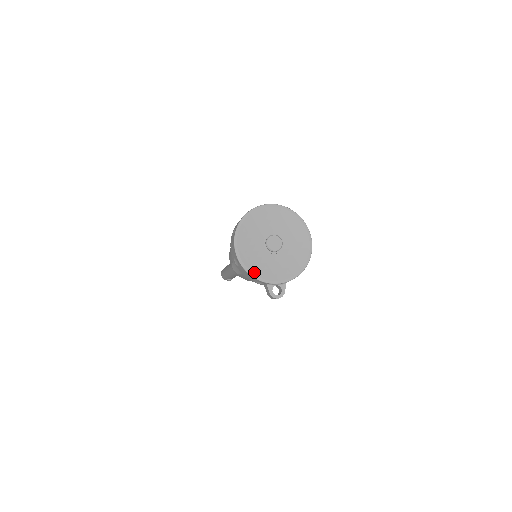
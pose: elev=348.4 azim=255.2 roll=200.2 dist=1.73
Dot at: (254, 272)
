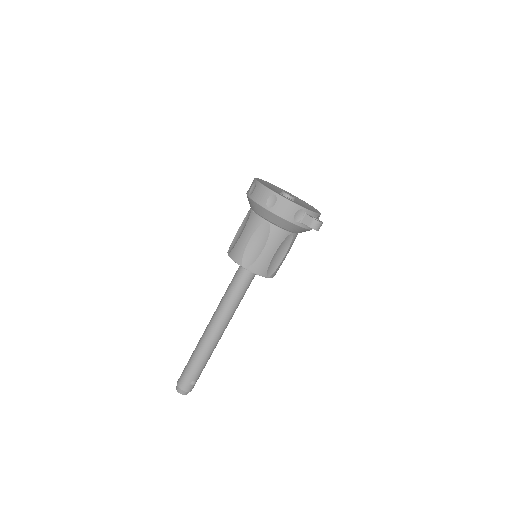
Dot at: (292, 201)
